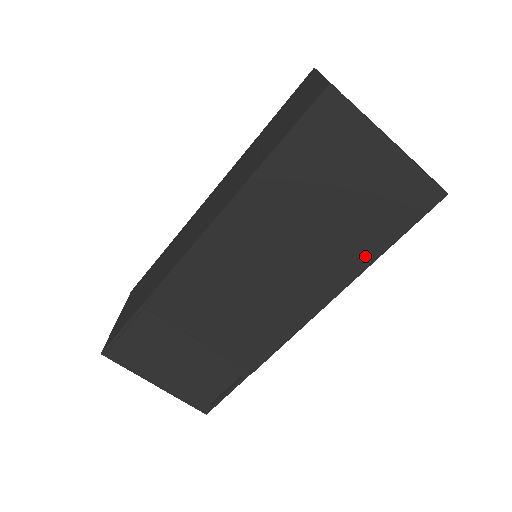
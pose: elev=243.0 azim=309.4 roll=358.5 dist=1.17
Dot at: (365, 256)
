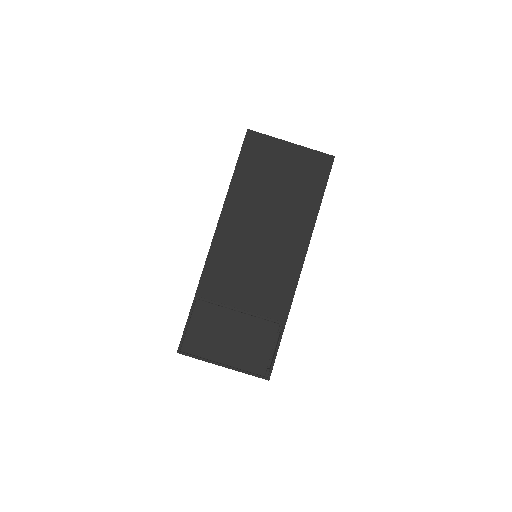
Dot at: (312, 208)
